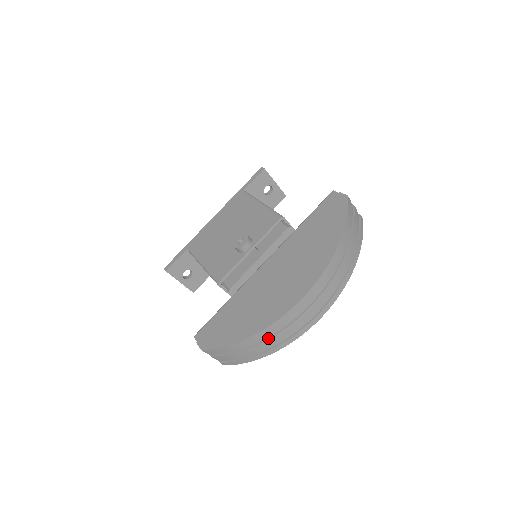
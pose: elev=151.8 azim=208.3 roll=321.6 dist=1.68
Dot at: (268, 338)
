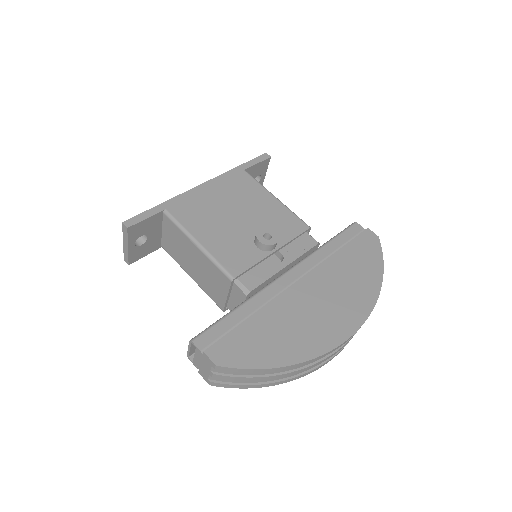
Dot at: (300, 368)
